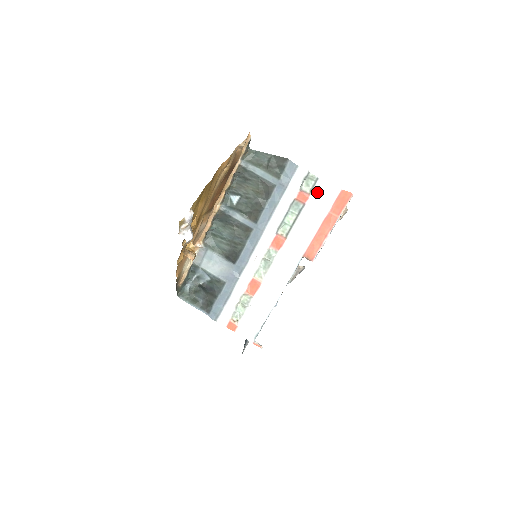
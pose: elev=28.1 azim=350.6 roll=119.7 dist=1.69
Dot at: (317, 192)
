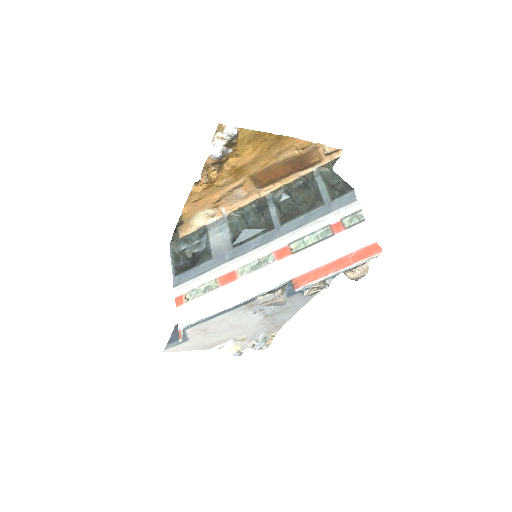
Dot at: (353, 231)
